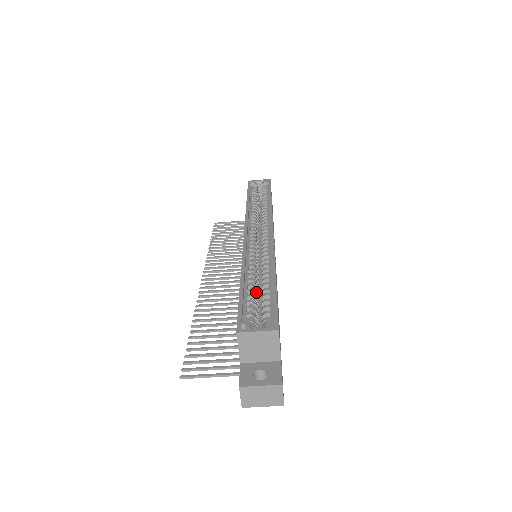
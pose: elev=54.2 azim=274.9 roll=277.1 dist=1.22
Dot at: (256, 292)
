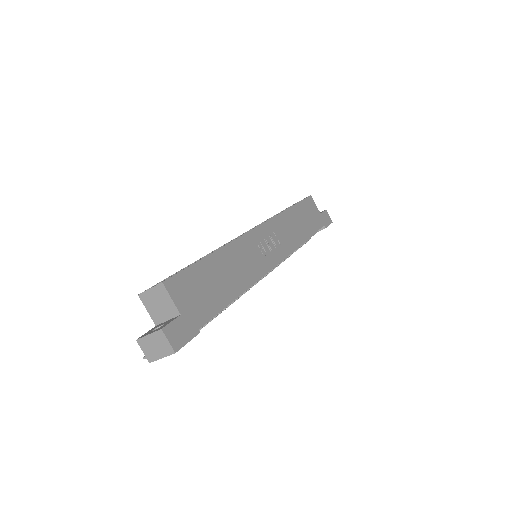
Dot at: occluded
